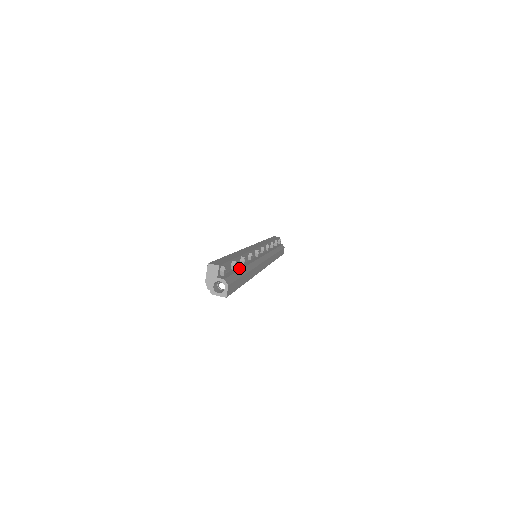
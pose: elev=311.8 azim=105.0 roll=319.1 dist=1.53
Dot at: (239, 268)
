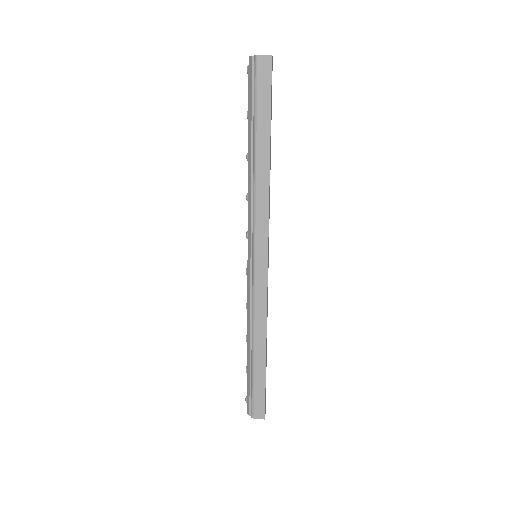
Dot at: occluded
